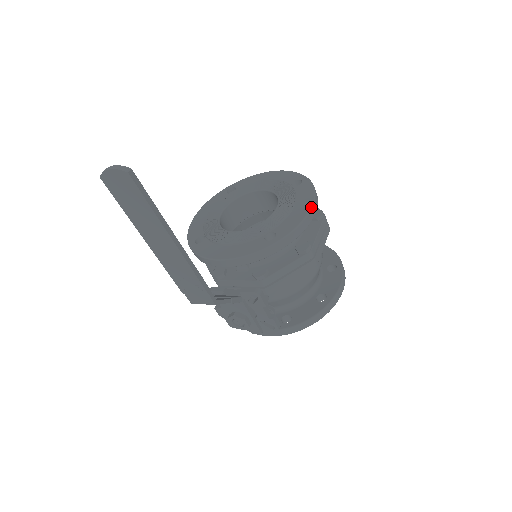
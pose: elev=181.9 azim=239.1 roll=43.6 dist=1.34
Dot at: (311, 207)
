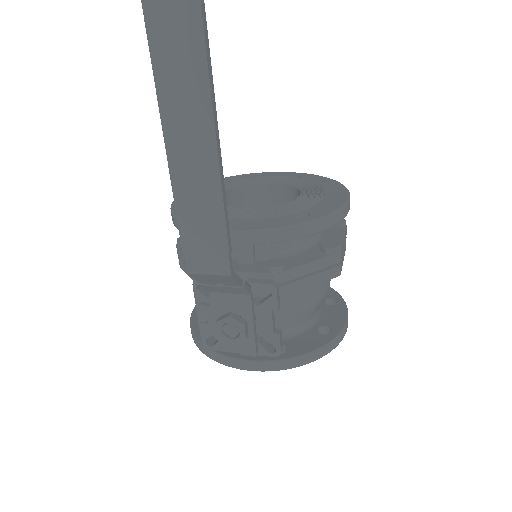
Dot at: (349, 197)
